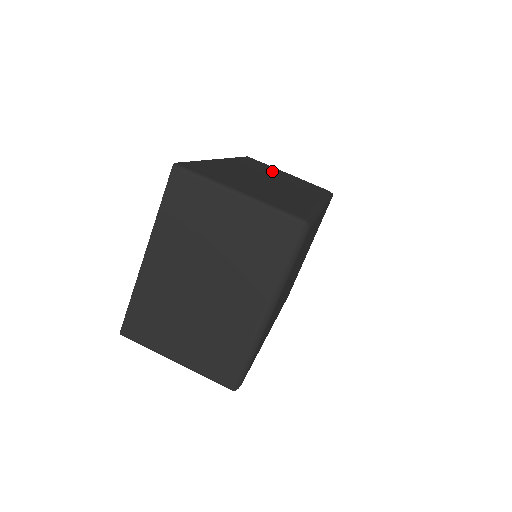
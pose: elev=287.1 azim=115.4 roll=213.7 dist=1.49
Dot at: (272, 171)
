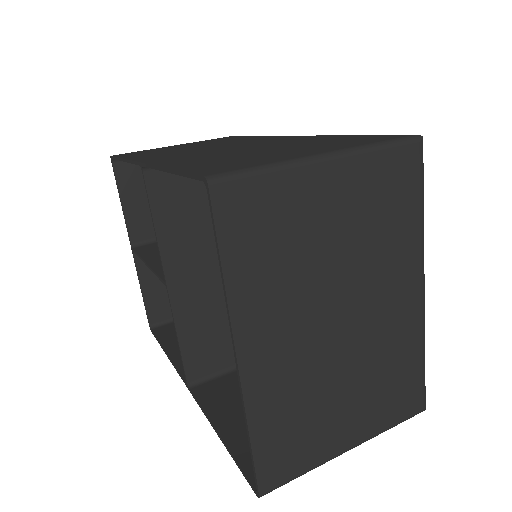
Dot at: (174, 148)
